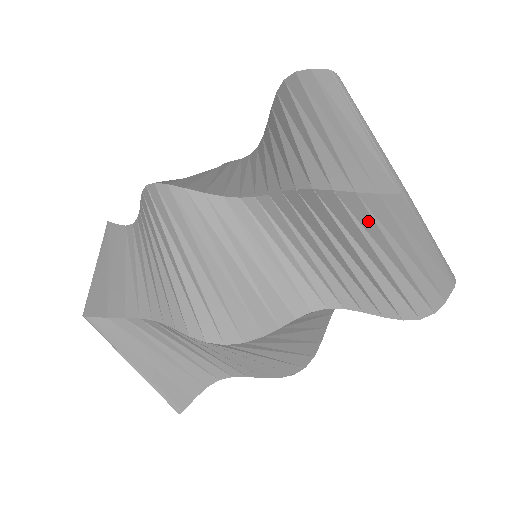
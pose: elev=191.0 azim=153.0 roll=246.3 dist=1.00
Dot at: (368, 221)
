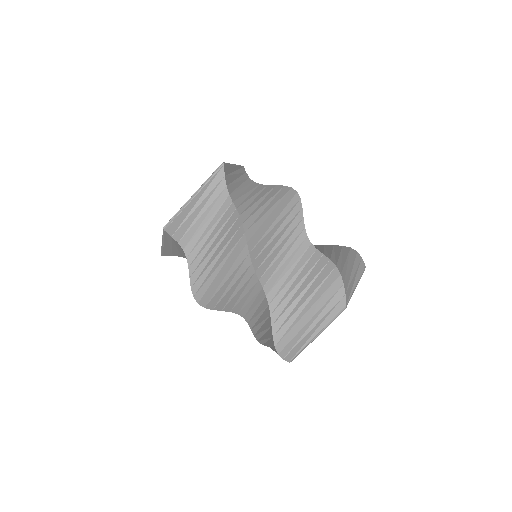
Dot at: (329, 296)
